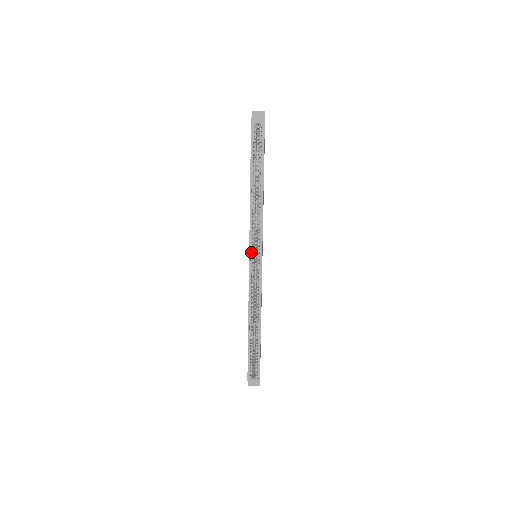
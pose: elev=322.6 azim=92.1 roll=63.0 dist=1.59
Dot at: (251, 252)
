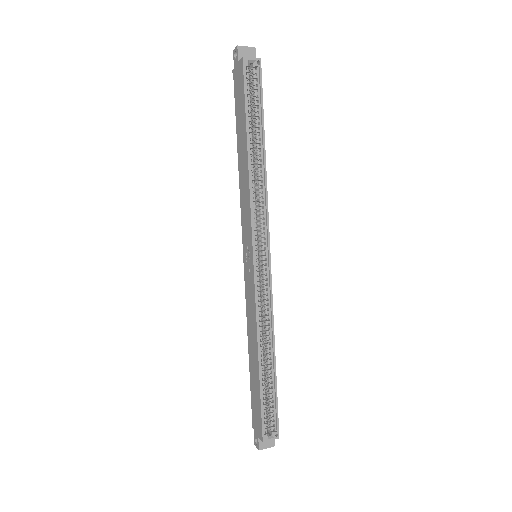
Dot at: (254, 249)
